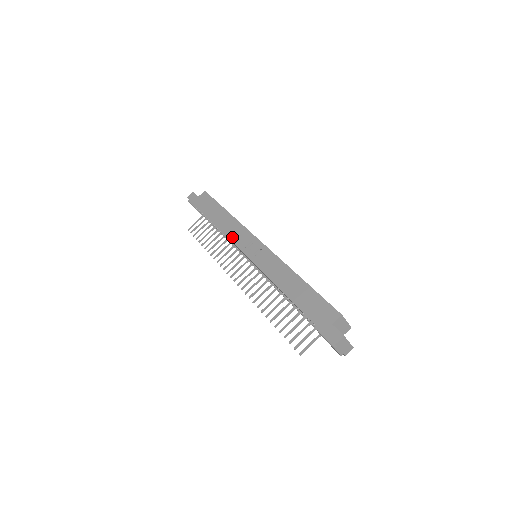
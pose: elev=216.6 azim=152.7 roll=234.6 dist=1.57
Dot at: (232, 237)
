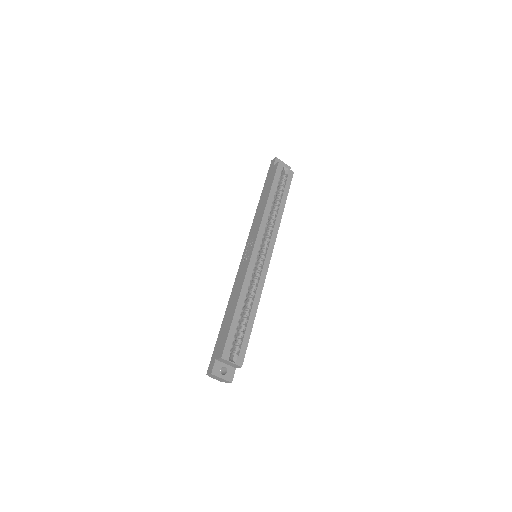
Dot at: (252, 229)
